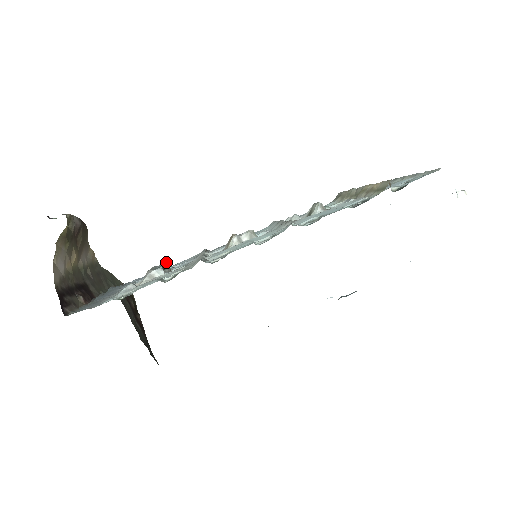
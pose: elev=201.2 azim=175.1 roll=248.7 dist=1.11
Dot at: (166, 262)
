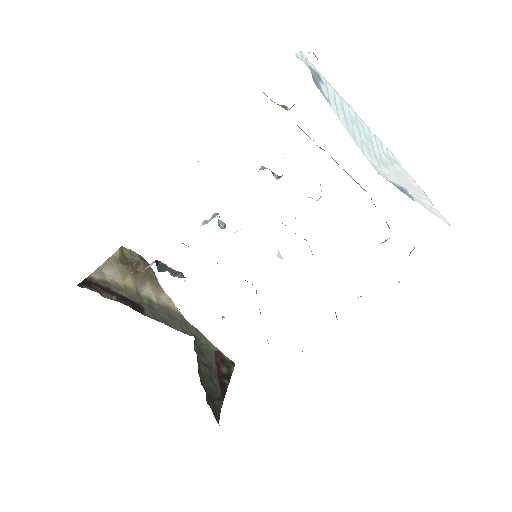
Dot at: (181, 272)
